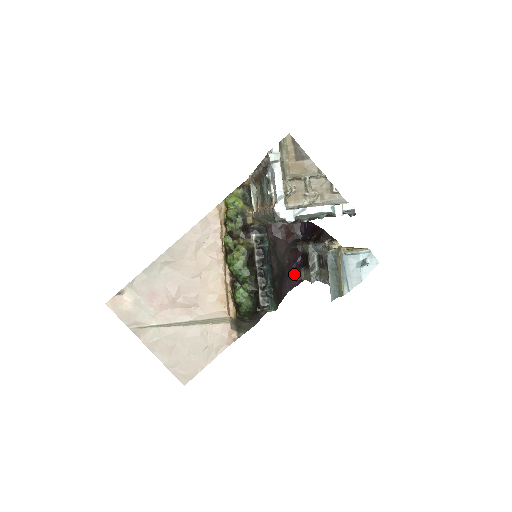
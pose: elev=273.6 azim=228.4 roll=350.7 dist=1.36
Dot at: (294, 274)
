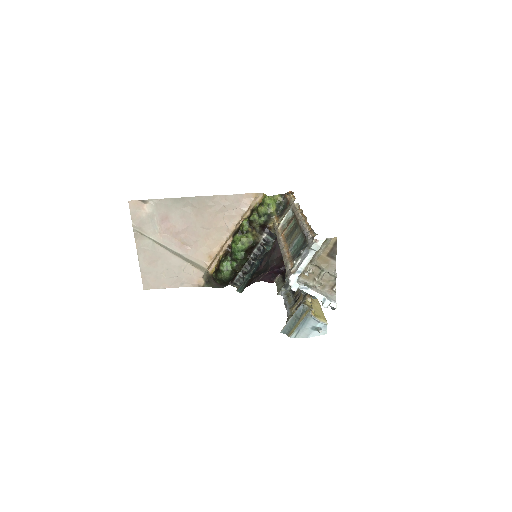
Dot at: (271, 274)
